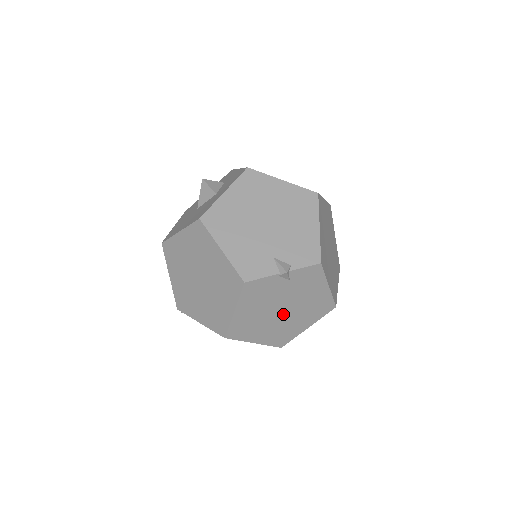
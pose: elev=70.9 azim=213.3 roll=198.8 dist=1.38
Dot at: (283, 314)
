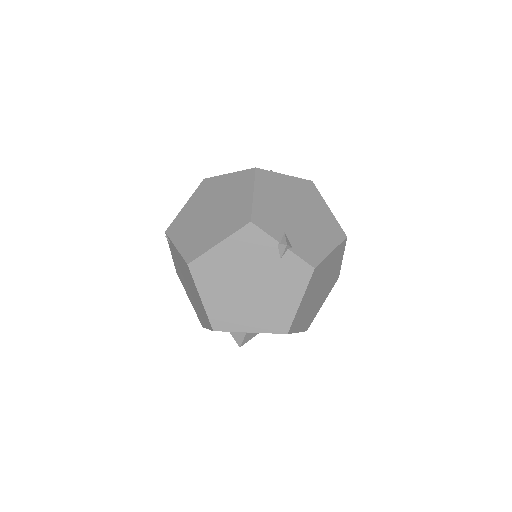
Dot at: (247, 291)
